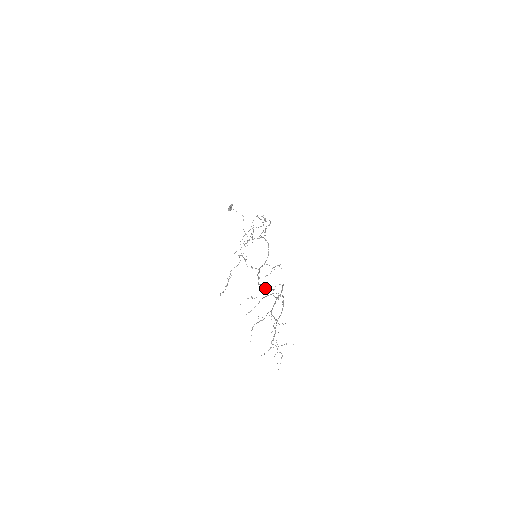
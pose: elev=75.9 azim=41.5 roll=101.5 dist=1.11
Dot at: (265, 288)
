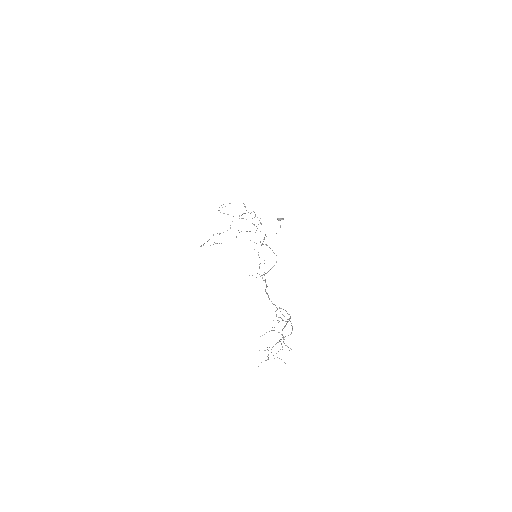
Dot at: occluded
